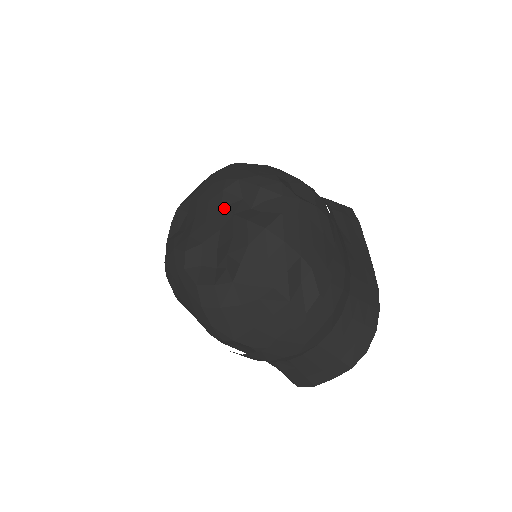
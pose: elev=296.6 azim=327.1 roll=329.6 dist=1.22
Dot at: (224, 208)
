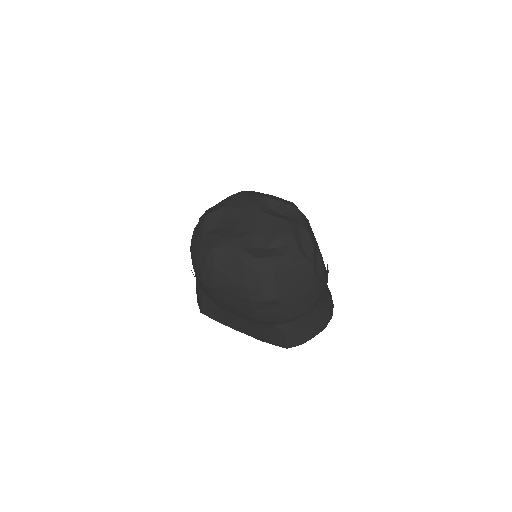
Dot at: (263, 212)
